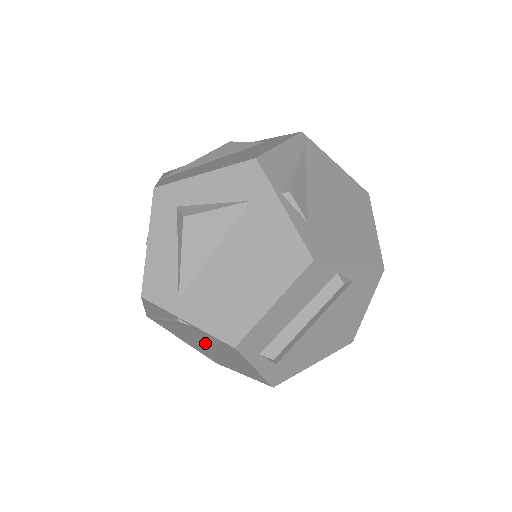
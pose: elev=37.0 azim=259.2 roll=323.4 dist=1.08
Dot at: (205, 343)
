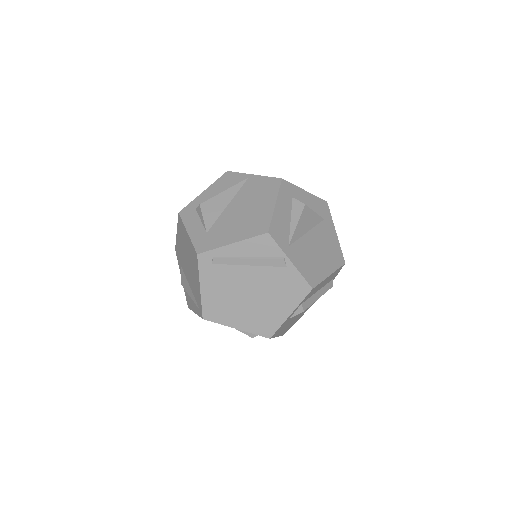
Dot at: (260, 287)
